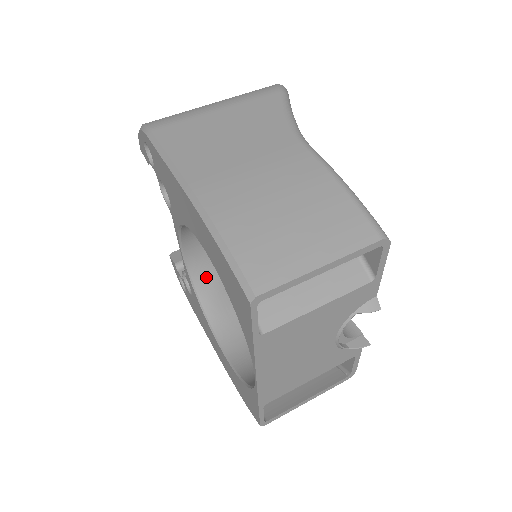
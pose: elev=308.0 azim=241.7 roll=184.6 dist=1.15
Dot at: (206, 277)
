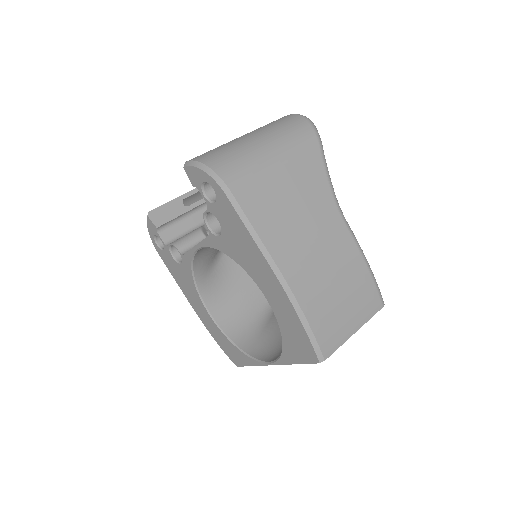
Dot at: (202, 259)
